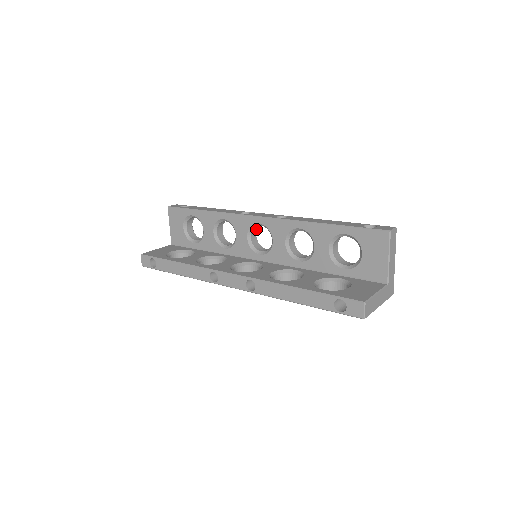
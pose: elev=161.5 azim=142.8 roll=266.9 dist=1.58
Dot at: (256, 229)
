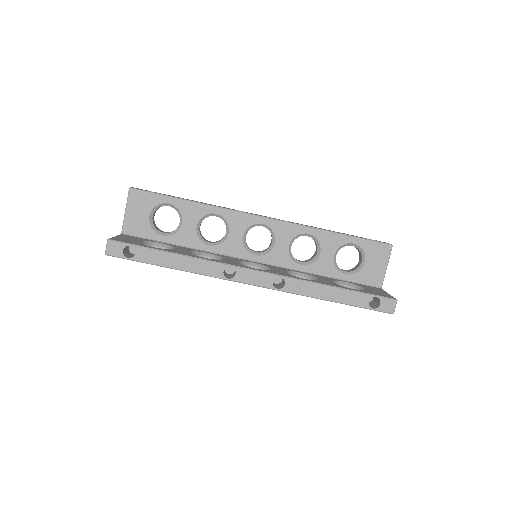
Dot at: occluded
